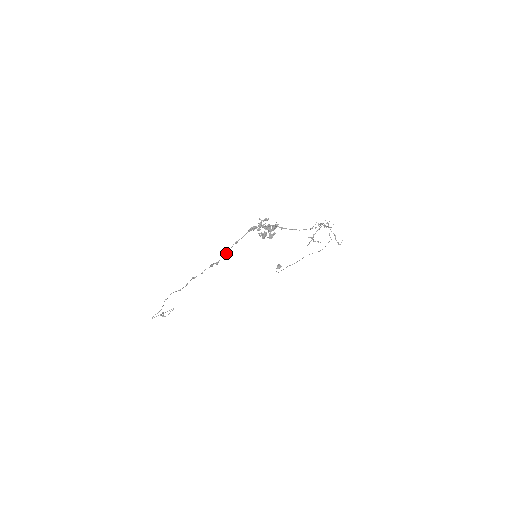
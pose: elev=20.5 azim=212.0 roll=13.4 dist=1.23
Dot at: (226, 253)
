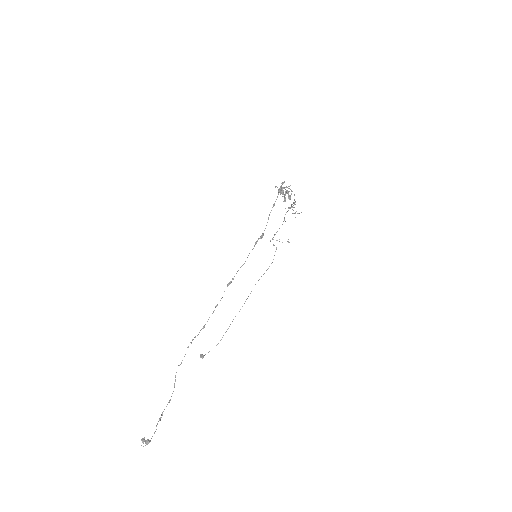
Dot at: occluded
